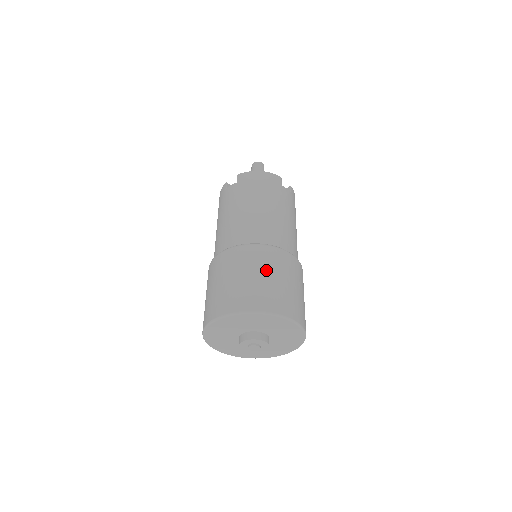
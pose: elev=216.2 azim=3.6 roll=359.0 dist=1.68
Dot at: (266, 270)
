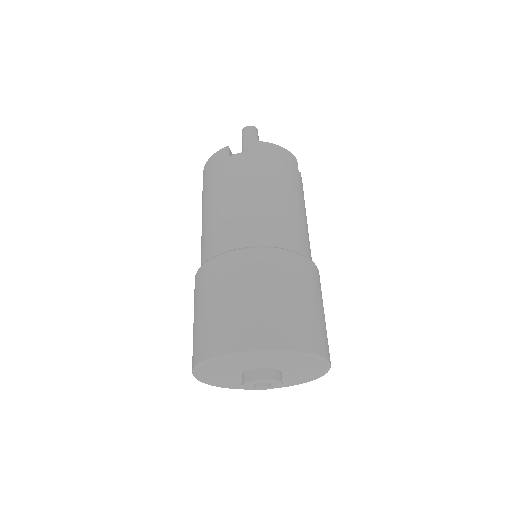
Dot at: (303, 291)
